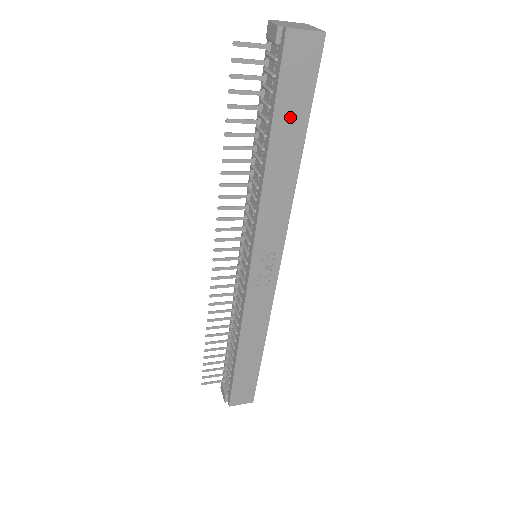
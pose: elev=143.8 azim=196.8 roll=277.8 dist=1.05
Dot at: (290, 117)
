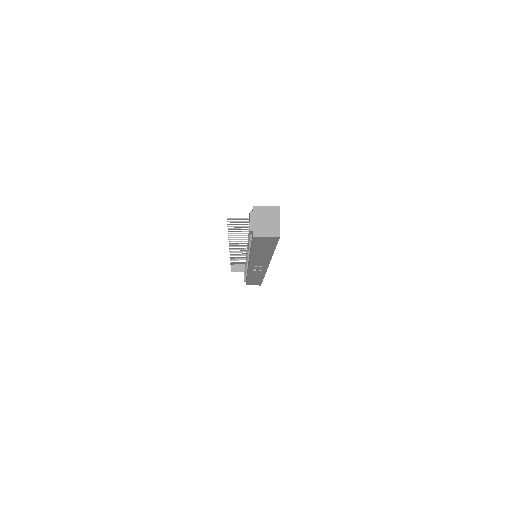
Dot at: (262, 249)
